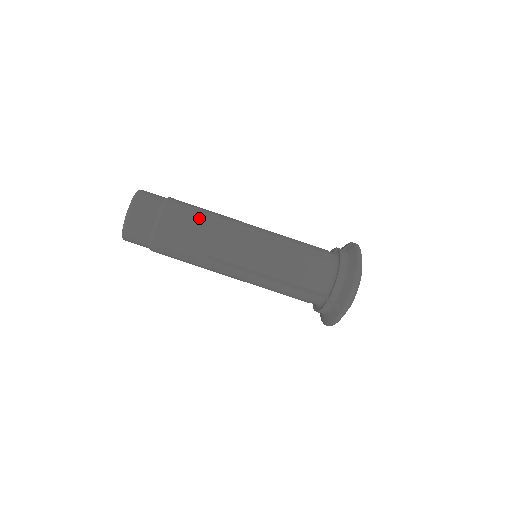
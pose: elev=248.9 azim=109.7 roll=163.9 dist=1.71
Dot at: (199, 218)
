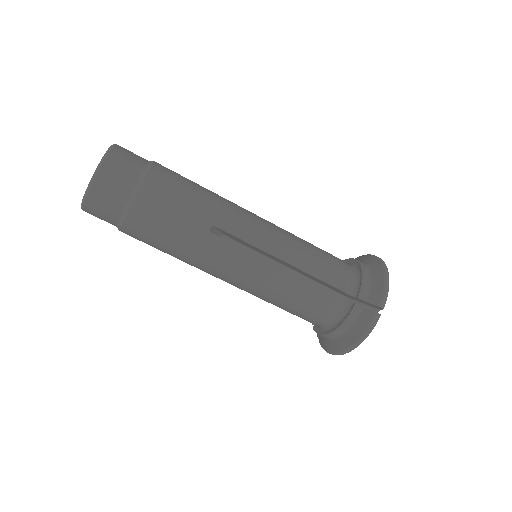
Dot at: (198, 184)
